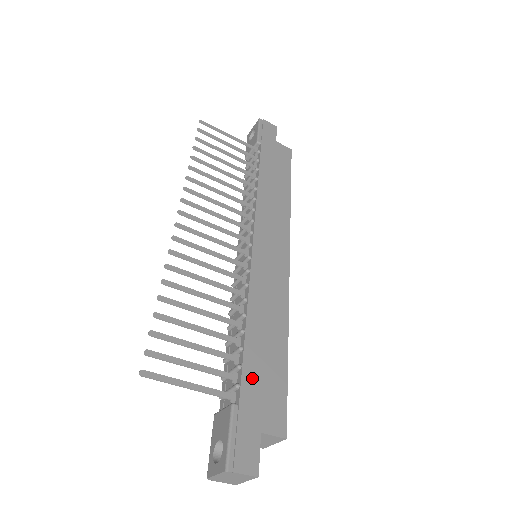
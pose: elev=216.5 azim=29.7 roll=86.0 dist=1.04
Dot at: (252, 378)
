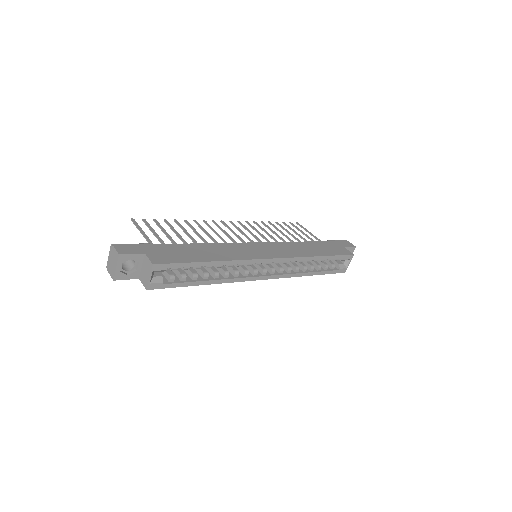
Dot at: (172, 248)
